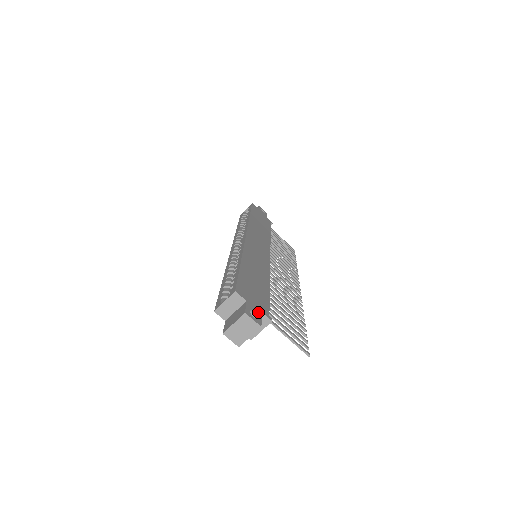
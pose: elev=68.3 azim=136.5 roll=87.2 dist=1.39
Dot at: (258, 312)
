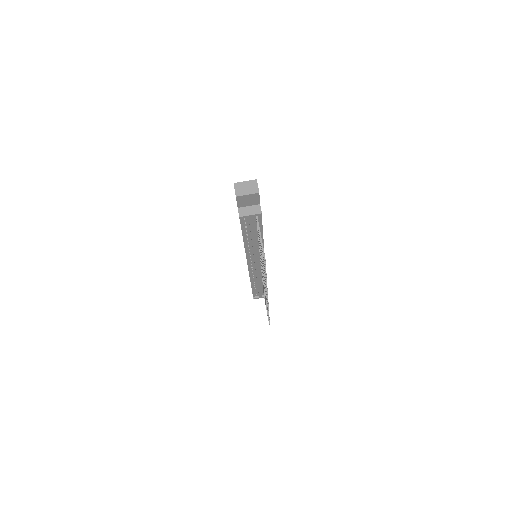
Dot at: occluded
